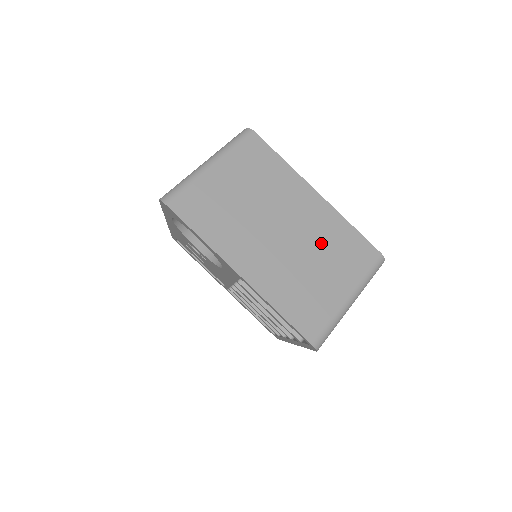
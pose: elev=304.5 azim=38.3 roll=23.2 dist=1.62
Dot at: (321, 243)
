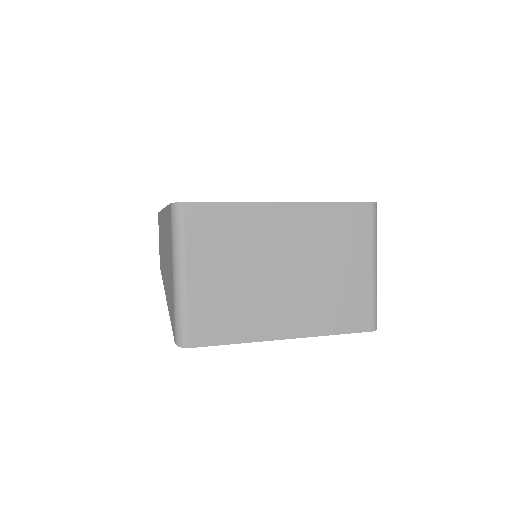
Dot at: (321, 247)
